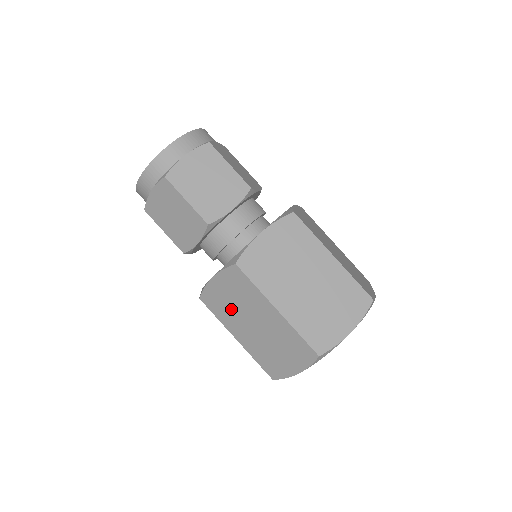
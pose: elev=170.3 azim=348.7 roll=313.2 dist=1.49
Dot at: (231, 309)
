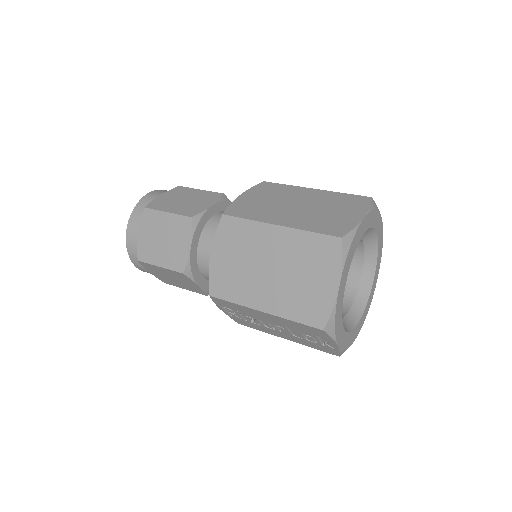
Dot at: (241, 274)
